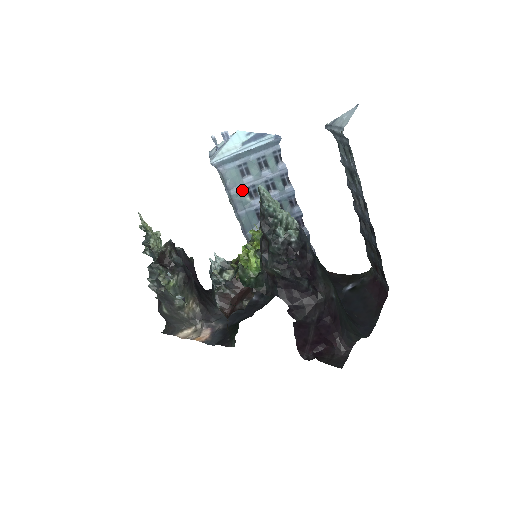
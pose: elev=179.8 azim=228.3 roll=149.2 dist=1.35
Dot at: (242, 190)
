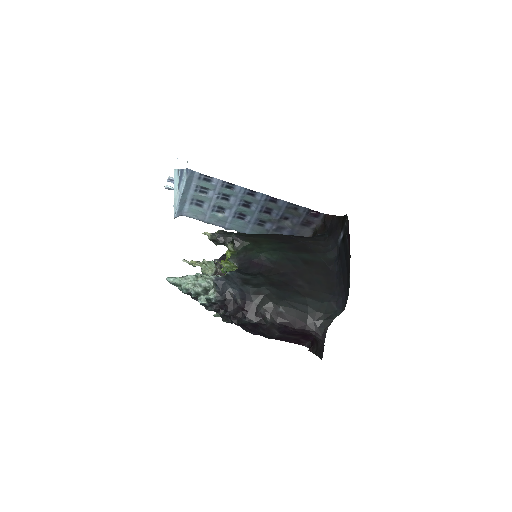
Dot at: (210, 214)
